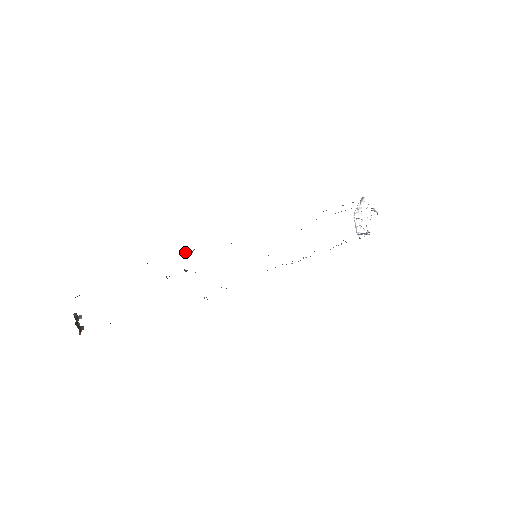
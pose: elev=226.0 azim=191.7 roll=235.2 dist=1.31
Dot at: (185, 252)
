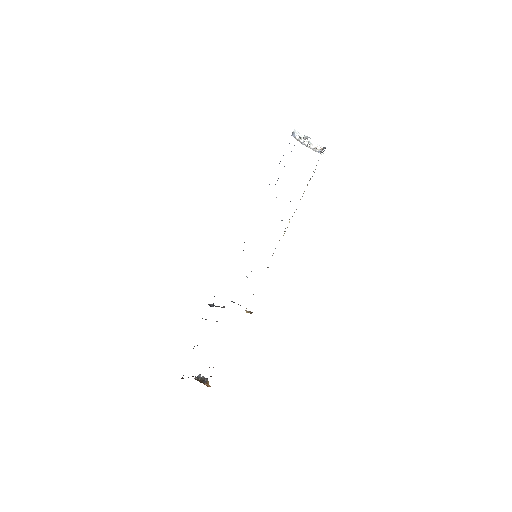
Dot at: (209, 305)
